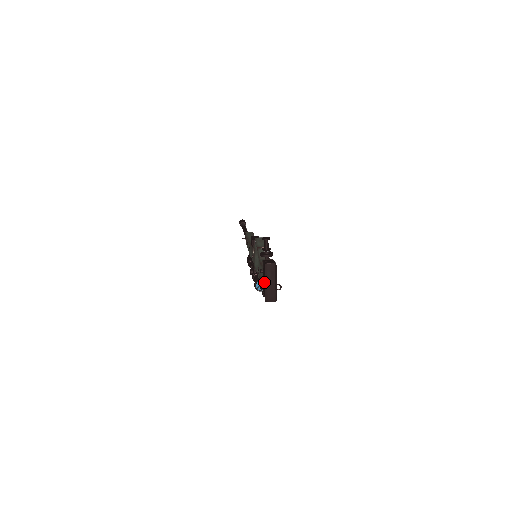
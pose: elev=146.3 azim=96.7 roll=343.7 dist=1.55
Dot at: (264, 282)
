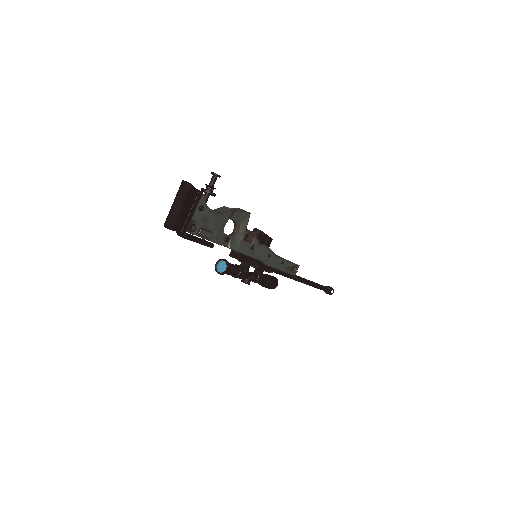
Dot at: (176, 205)
